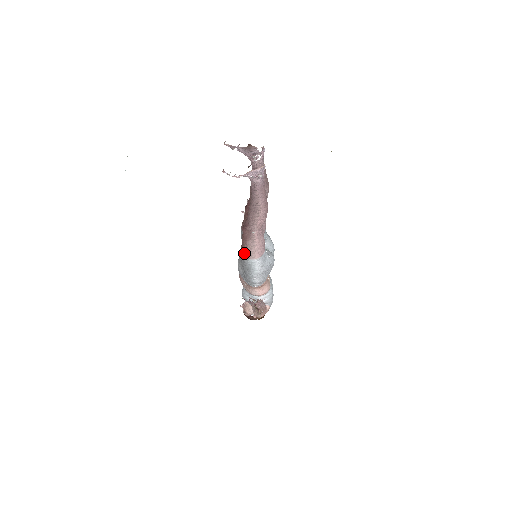
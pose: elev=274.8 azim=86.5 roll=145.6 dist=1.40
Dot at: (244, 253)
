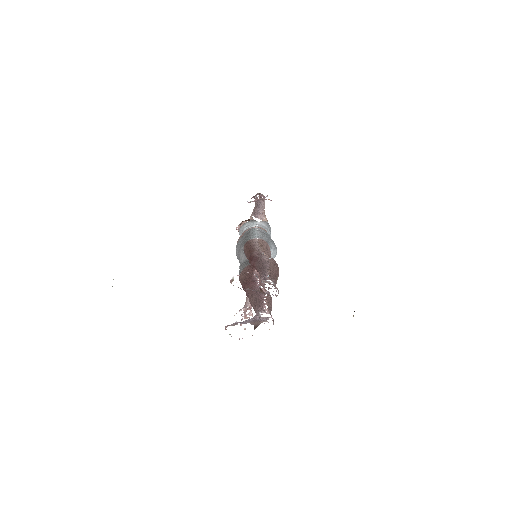
Dot at: occluded
